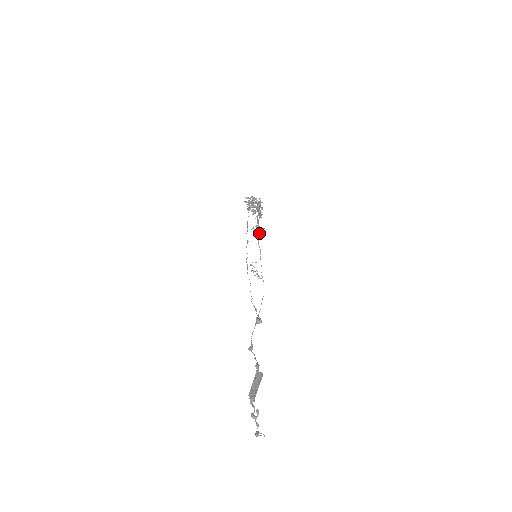
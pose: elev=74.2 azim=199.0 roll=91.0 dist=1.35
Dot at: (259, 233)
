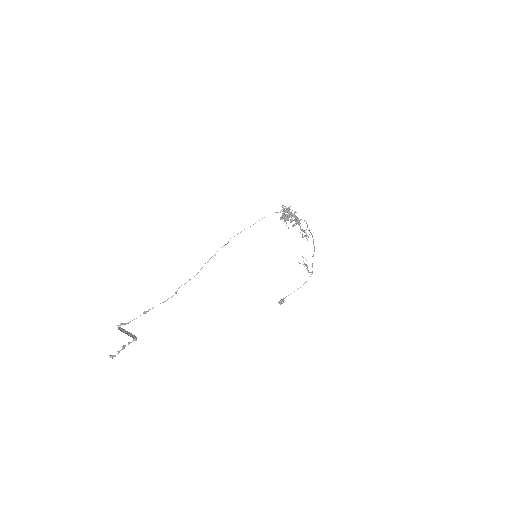
Dot at: (312, 236)
